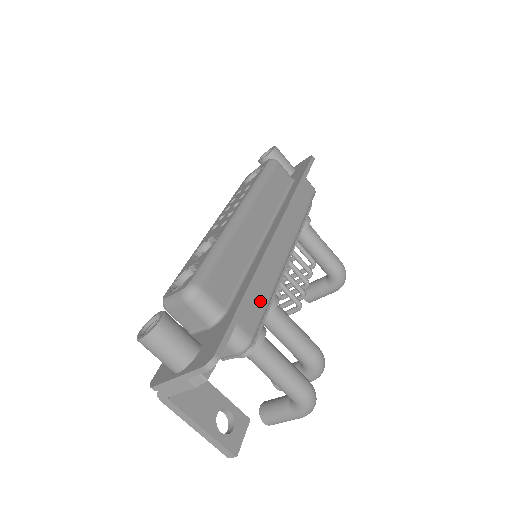
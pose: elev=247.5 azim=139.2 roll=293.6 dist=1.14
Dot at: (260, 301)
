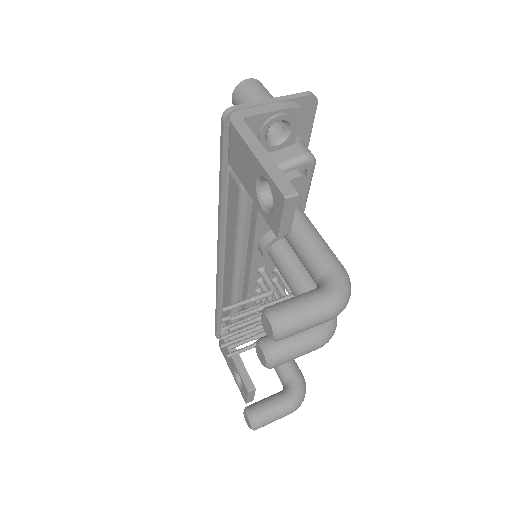
Dot at: occluded
